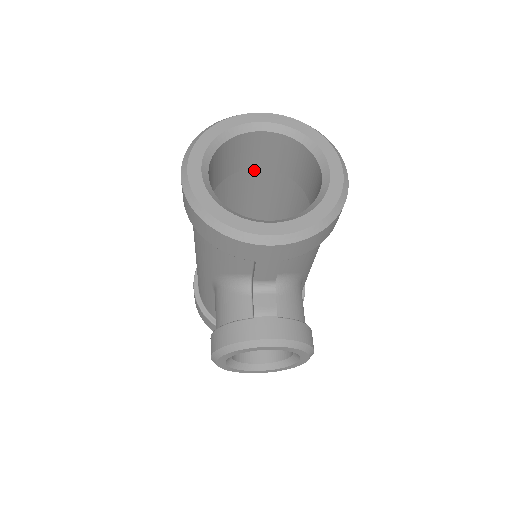
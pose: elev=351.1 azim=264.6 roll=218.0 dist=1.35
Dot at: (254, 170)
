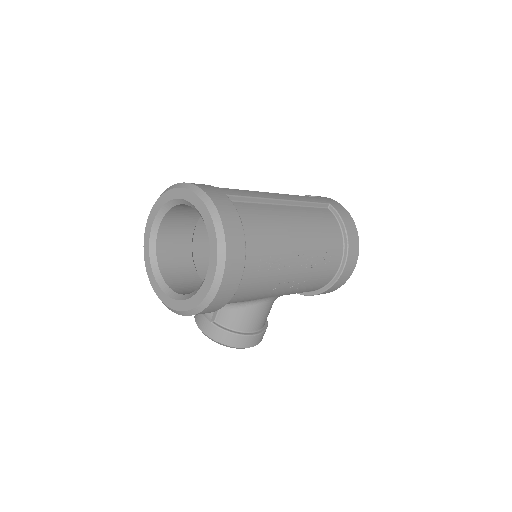
Dot at: occluded
